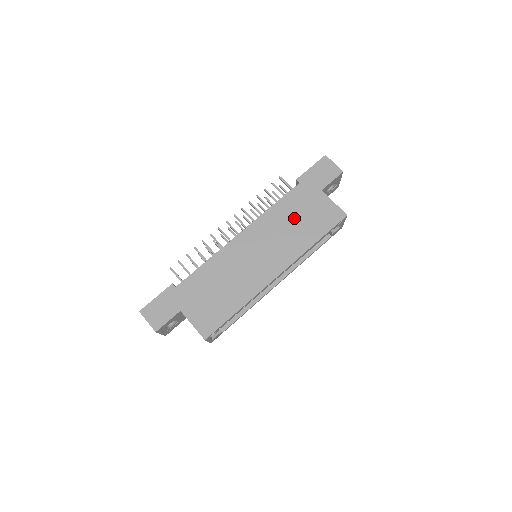
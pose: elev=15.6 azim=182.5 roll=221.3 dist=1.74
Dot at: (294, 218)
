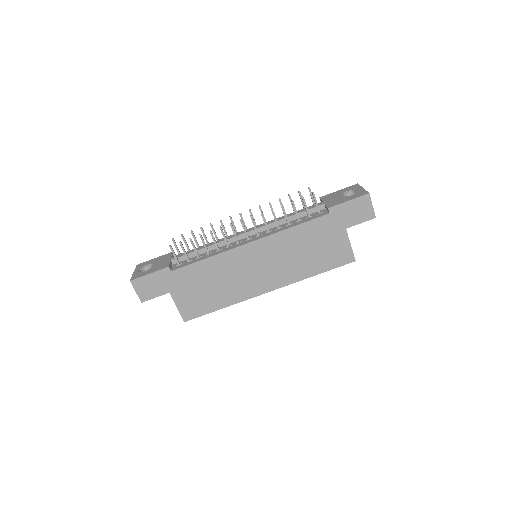
Dot at: (307, 246)
